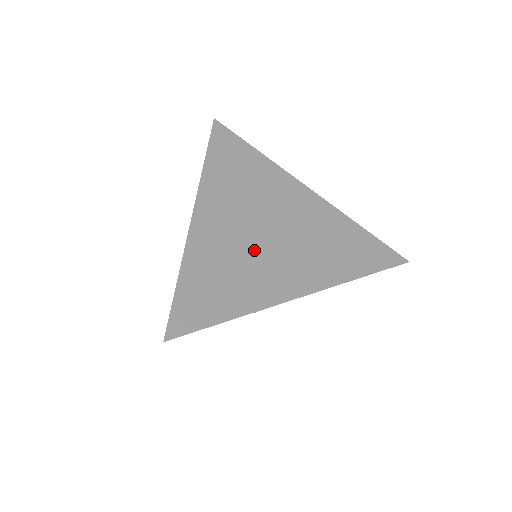
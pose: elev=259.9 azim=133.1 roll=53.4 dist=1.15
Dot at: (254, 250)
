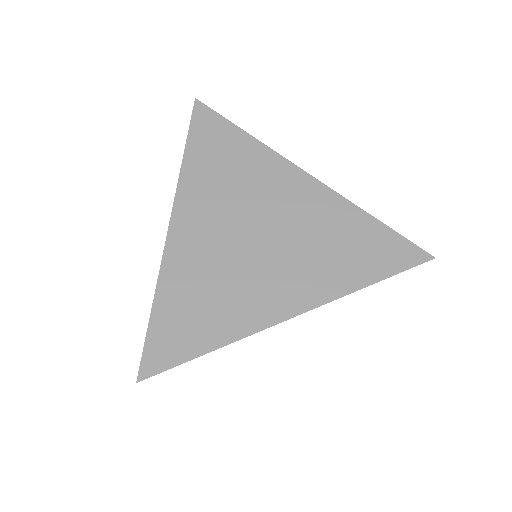
Dot at: (239, 264)
